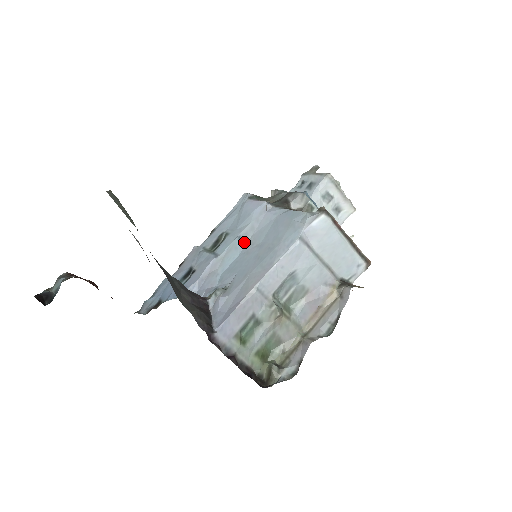
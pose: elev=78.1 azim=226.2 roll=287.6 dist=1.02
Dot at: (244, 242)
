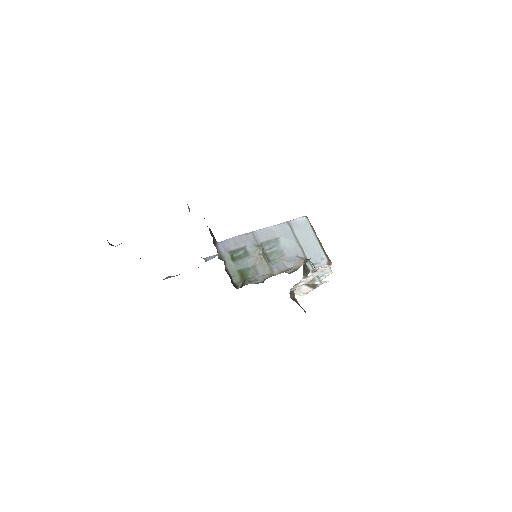
Dot at: occluded
